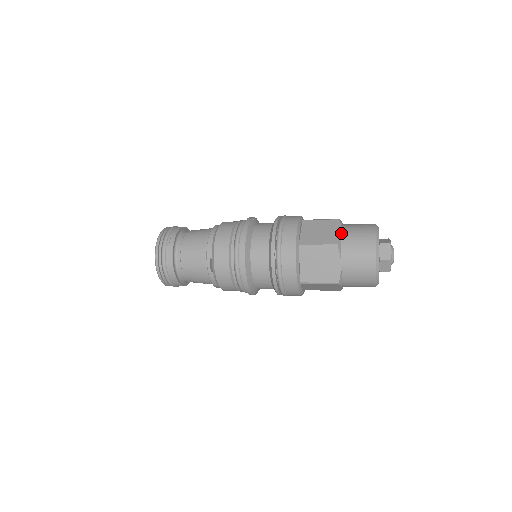
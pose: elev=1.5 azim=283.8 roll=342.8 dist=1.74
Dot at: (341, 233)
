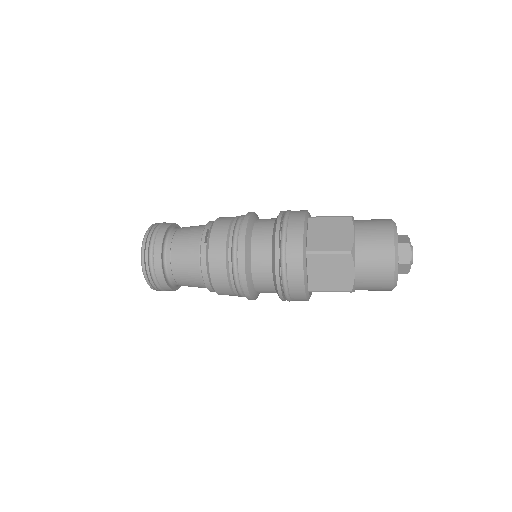
Dot at: occluded
